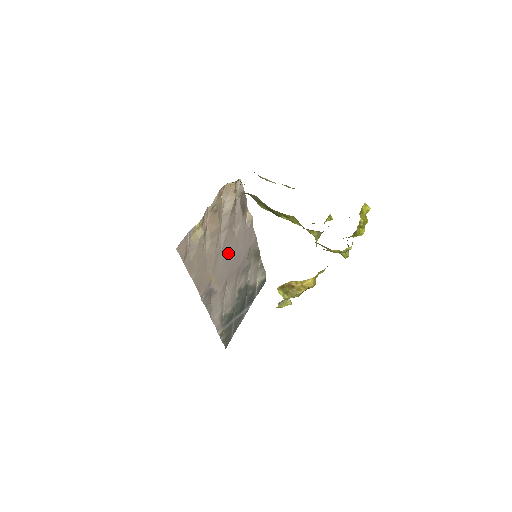
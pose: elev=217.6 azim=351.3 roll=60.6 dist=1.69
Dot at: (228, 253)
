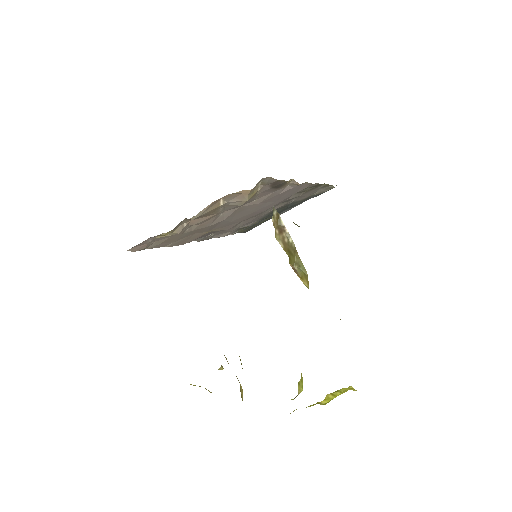
Dot at: (241, 214)
